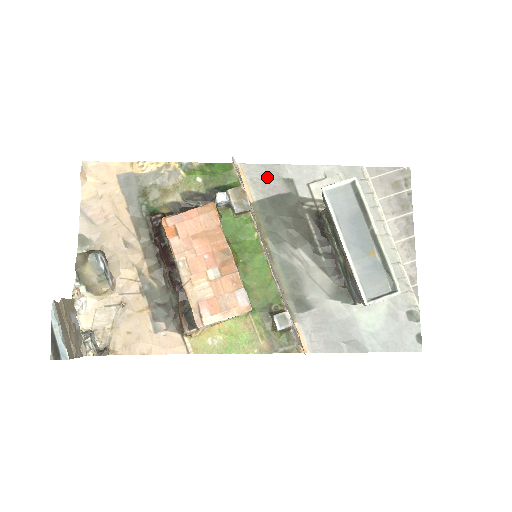
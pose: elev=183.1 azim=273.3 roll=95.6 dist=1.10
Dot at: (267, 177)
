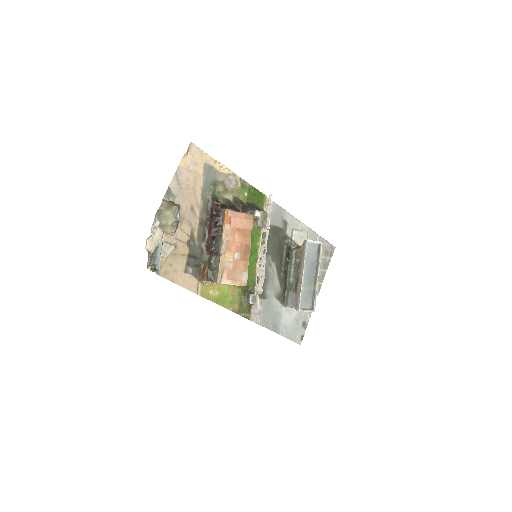
Dot at: (277, 213)
